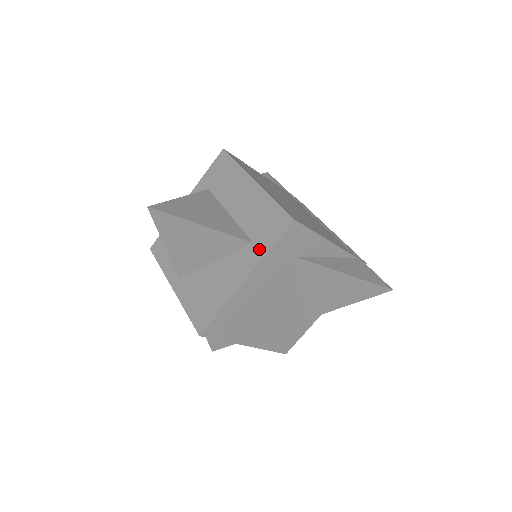
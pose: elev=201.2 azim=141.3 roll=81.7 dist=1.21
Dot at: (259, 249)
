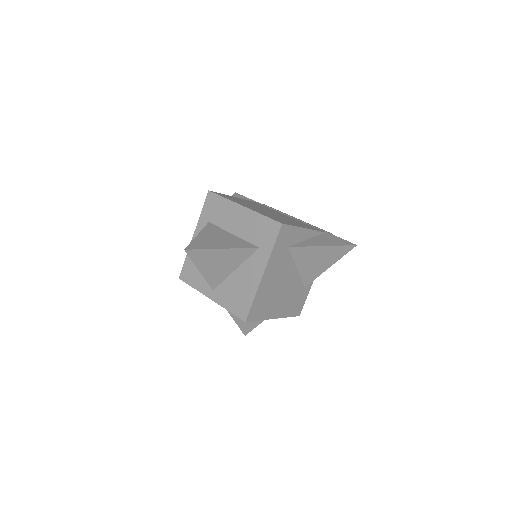
Dot at: (265, 250)
